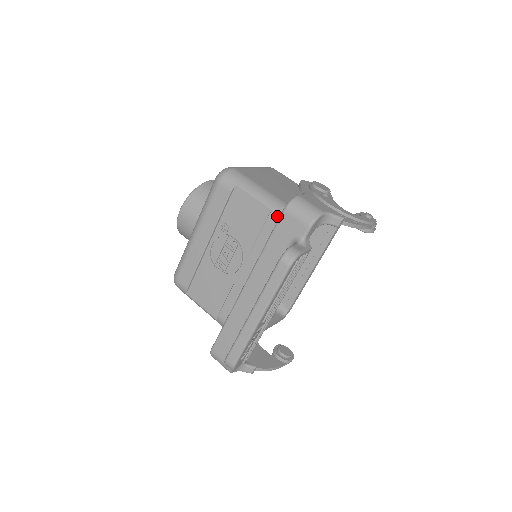
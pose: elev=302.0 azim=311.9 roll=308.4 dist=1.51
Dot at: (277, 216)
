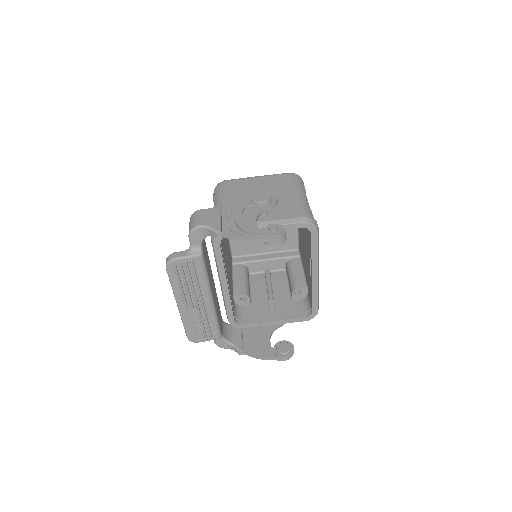
Dot at: occluded
